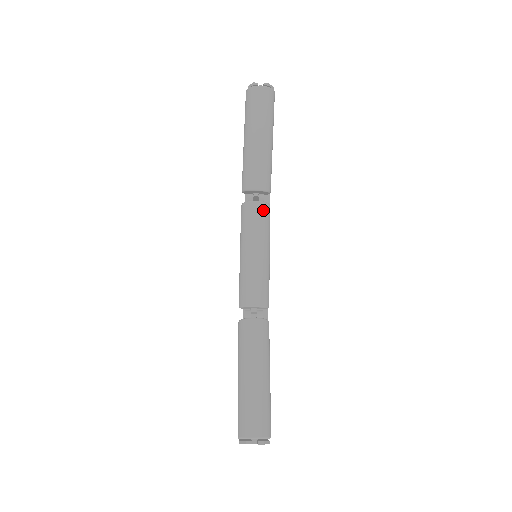
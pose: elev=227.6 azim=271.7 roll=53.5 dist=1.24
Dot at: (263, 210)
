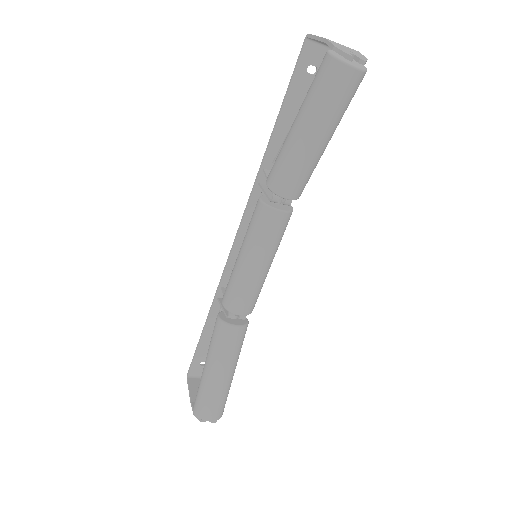
Dot at: (285, 222)
